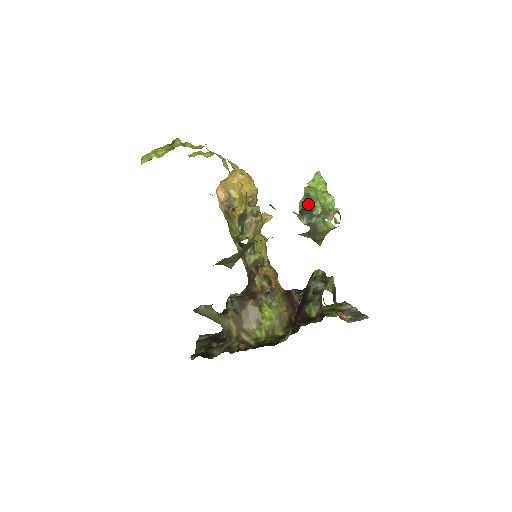
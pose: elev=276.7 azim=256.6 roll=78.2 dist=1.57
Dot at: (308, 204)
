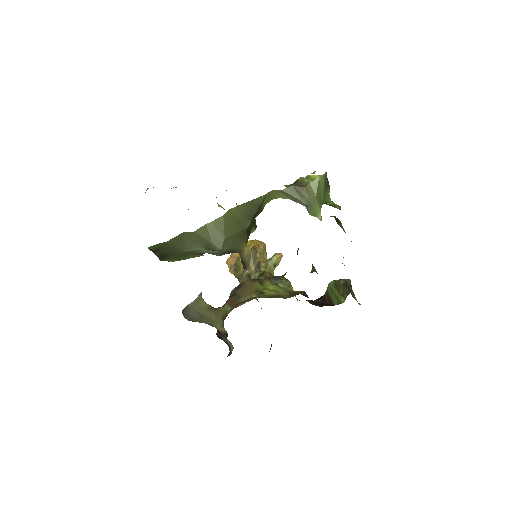
Dot at: occluded
